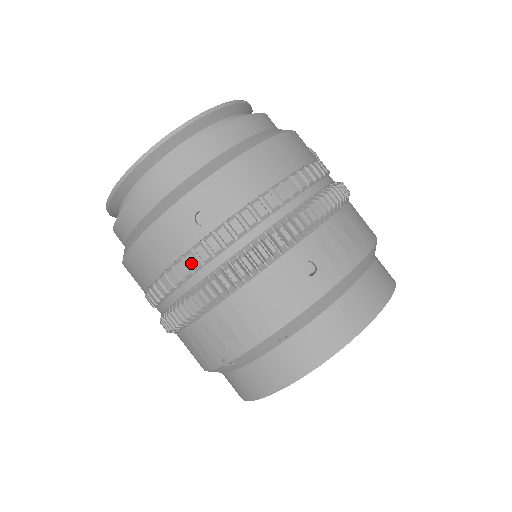
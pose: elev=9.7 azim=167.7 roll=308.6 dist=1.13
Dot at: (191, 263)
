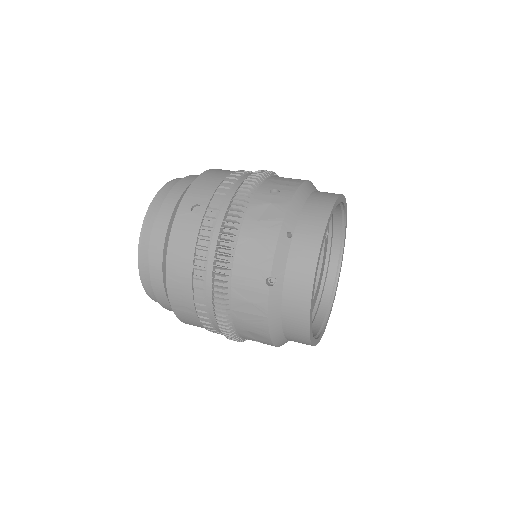
Dot at: (205, 234)
